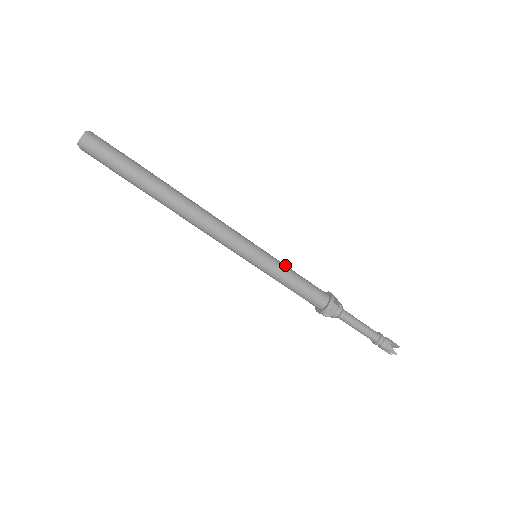
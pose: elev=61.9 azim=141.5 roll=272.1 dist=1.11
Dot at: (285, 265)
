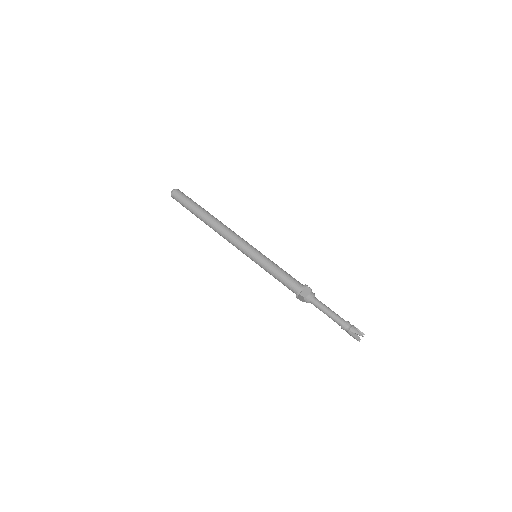
Dot at: occluded
